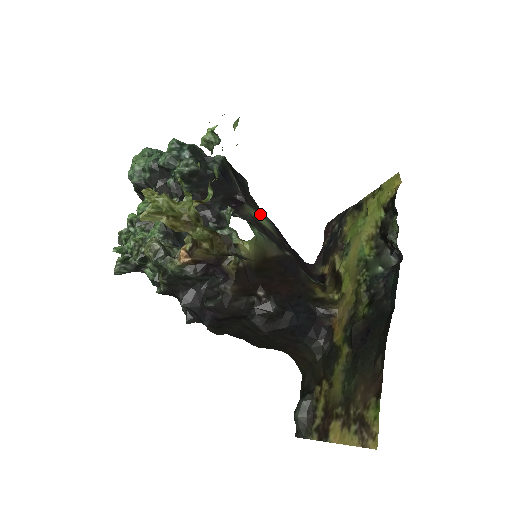
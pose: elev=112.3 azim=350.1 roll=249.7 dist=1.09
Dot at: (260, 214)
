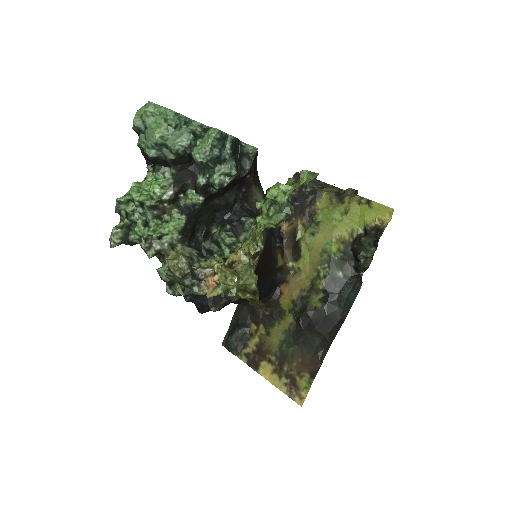
Dot at: (259, 190)
